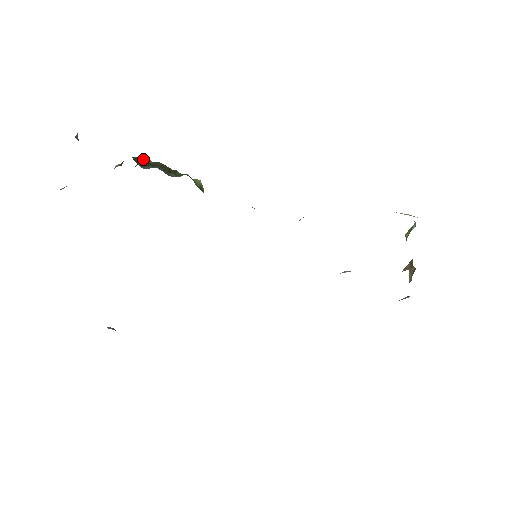
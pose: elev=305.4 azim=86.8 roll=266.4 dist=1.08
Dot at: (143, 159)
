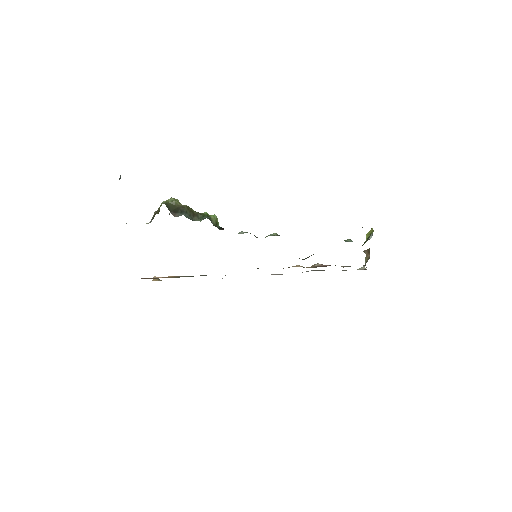
Dot at: (173, 203)
